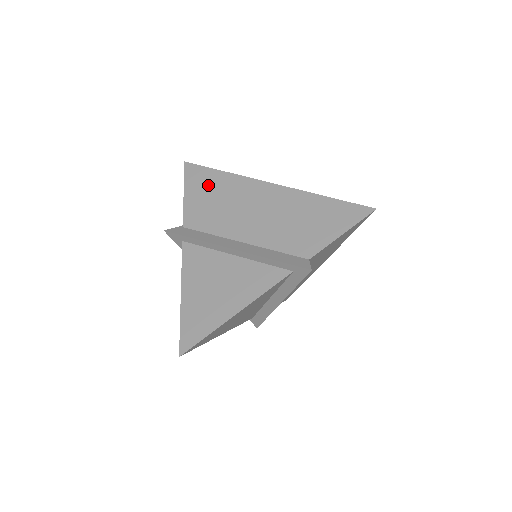
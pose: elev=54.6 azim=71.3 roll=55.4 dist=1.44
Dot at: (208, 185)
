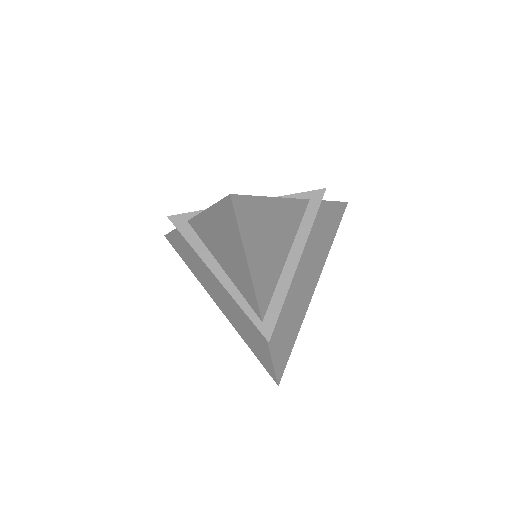
Dot at: occluded
